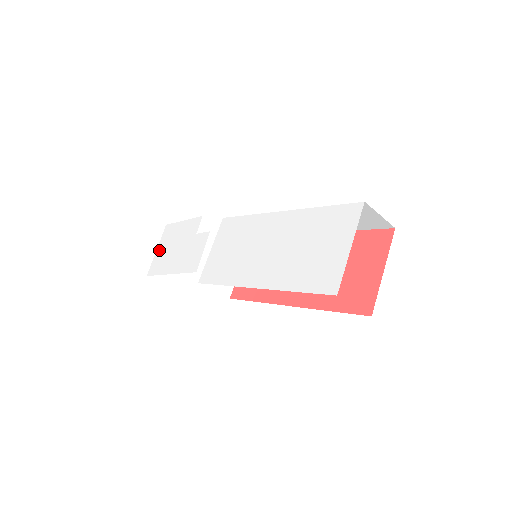
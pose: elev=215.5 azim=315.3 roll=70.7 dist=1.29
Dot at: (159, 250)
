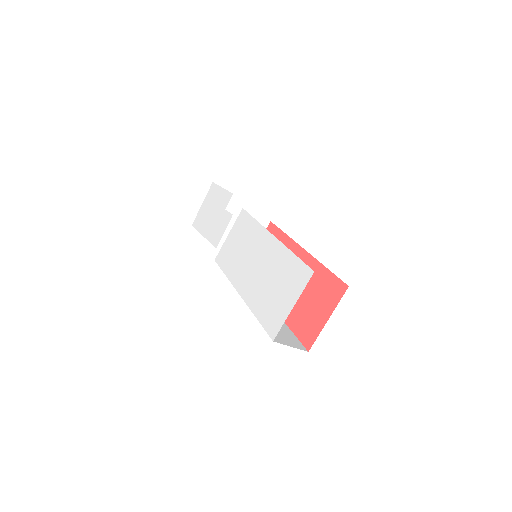
Dot at: (203, 206)
